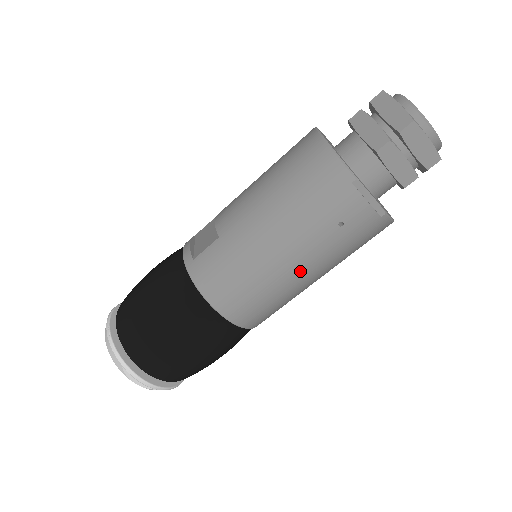
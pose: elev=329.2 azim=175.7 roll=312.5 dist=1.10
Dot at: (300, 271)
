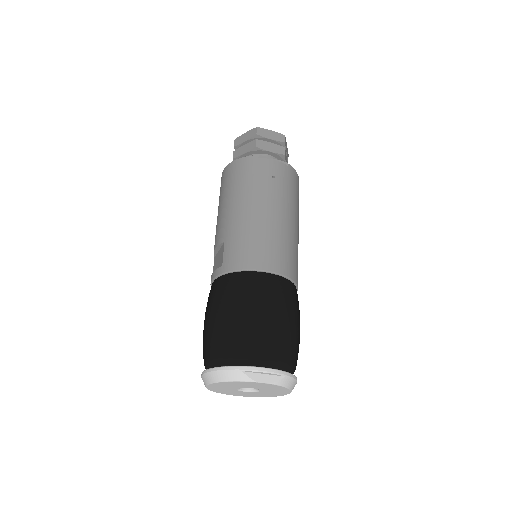
Dot at: (281, 215)
